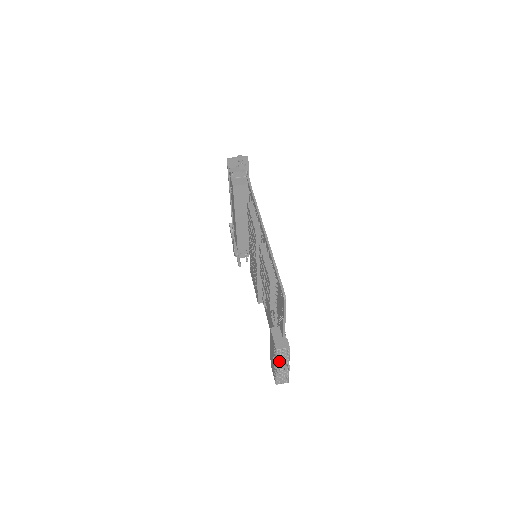
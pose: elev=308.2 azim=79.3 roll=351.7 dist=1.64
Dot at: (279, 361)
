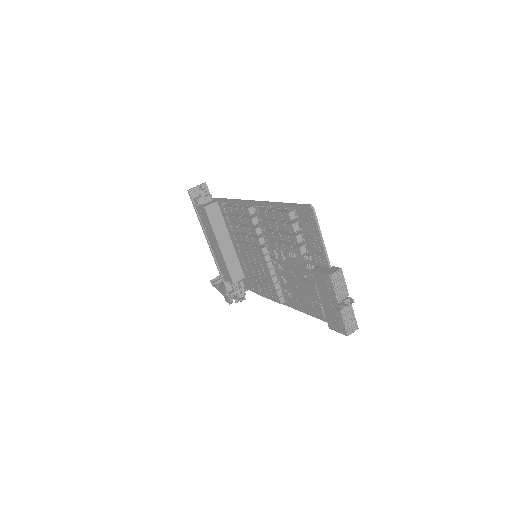
Dot at: (339, 294)
